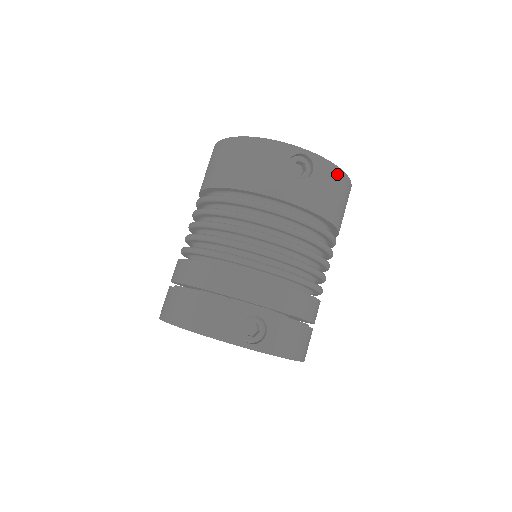
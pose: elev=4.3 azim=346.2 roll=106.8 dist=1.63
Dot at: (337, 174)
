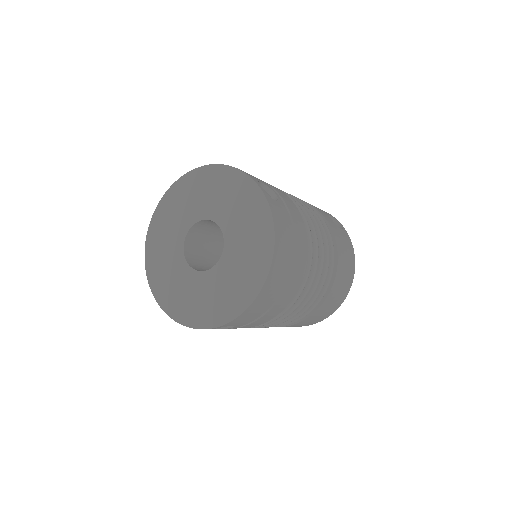
Dot at: (352, 253)
